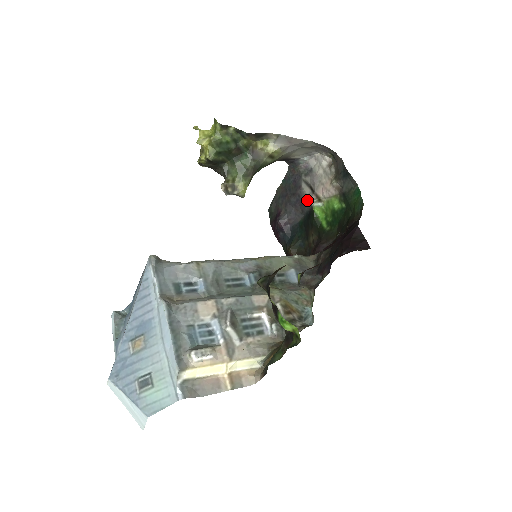
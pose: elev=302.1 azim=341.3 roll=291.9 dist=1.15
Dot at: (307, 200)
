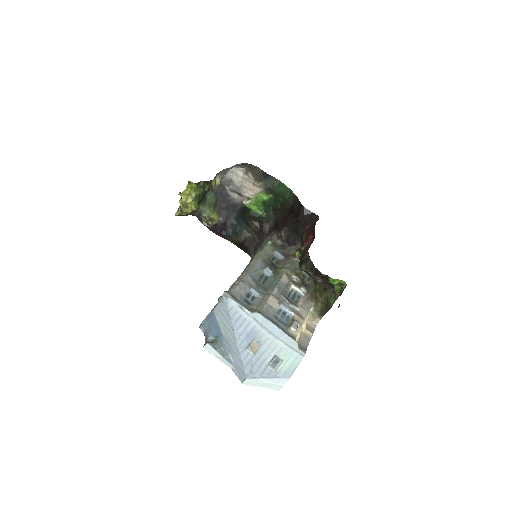
Dot at: (238, 202)
